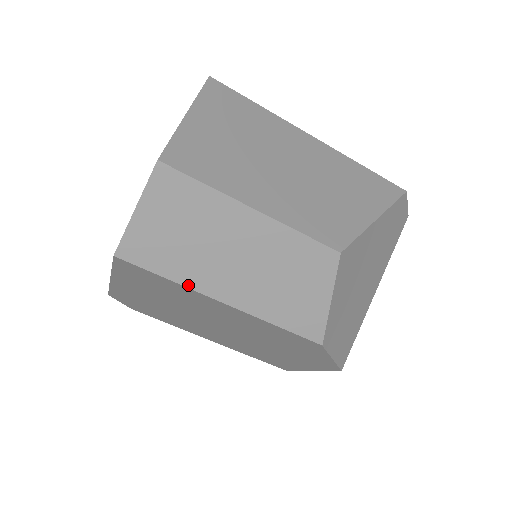
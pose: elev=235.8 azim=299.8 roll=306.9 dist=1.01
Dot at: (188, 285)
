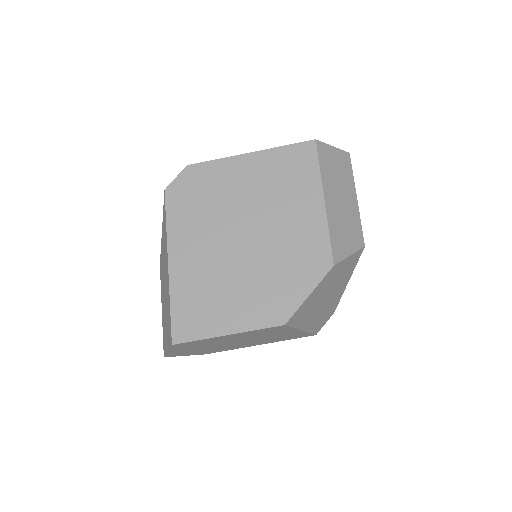
Dot at: (322, 178)
